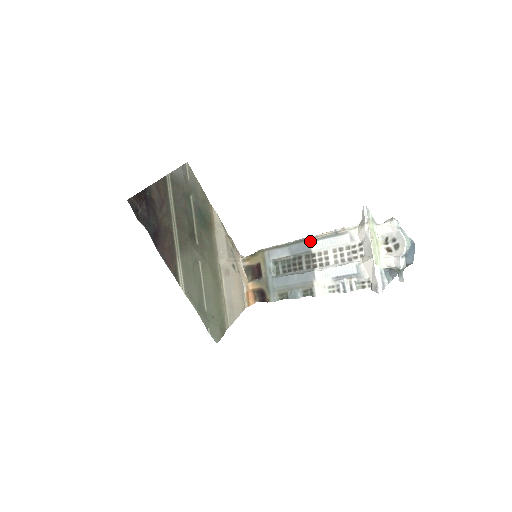
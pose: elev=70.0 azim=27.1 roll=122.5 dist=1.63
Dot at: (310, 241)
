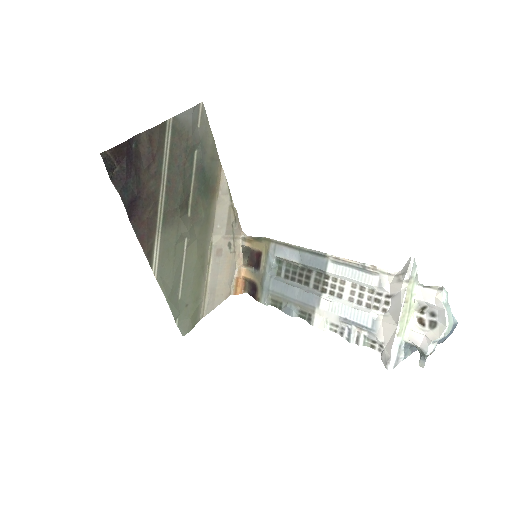
Dot at: (328, 260)
